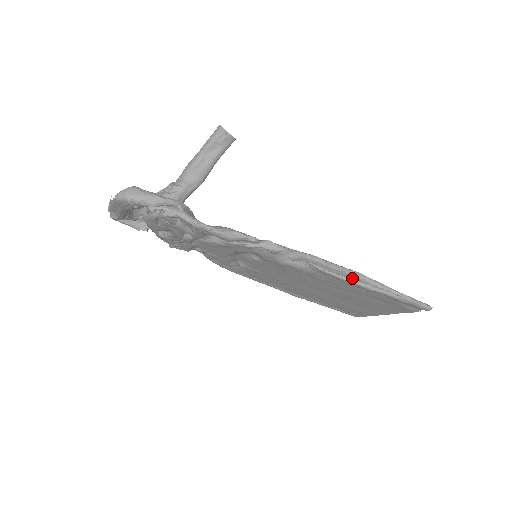
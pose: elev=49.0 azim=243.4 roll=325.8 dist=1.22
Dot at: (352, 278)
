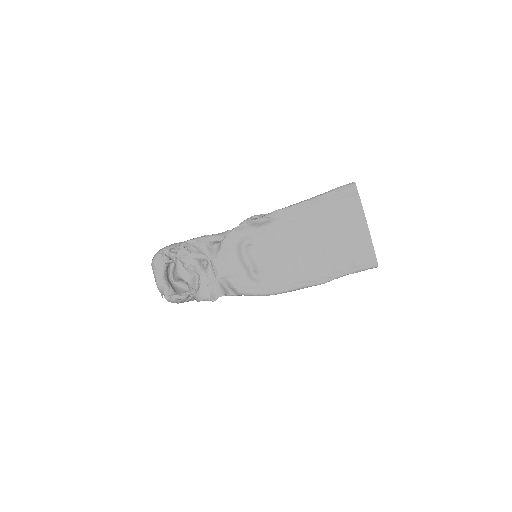
Dot at: (302, 208)
